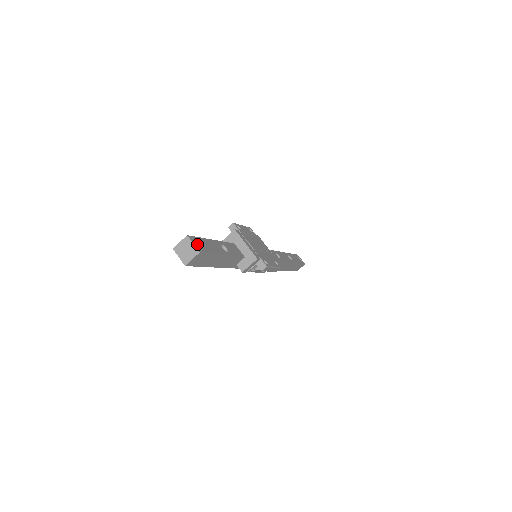
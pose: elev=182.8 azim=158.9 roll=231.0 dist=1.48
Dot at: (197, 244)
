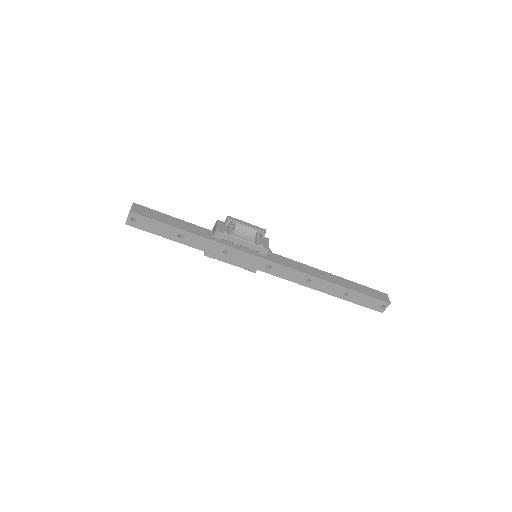
Dot at: occluded
